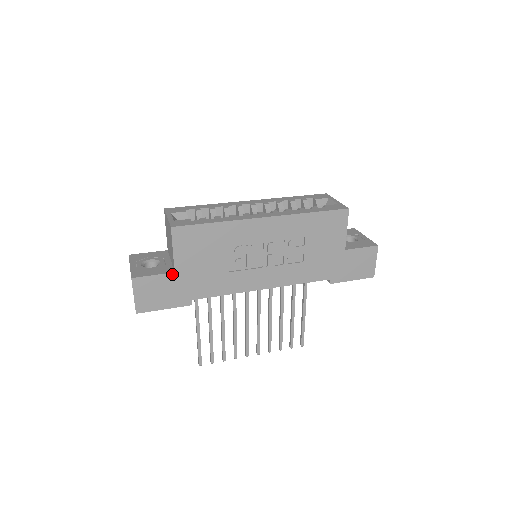
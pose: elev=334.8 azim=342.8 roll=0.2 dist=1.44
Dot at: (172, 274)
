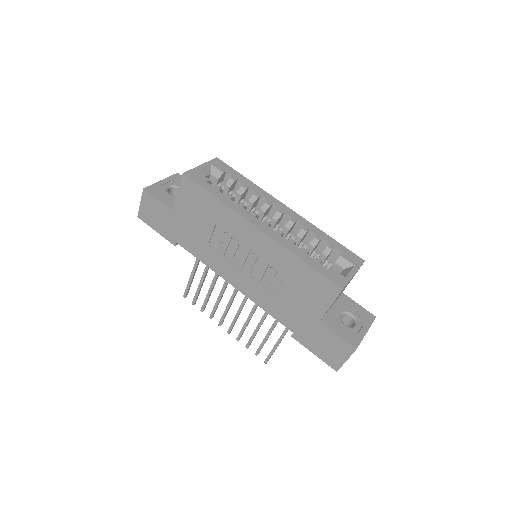
Dot at: (170, 210)
